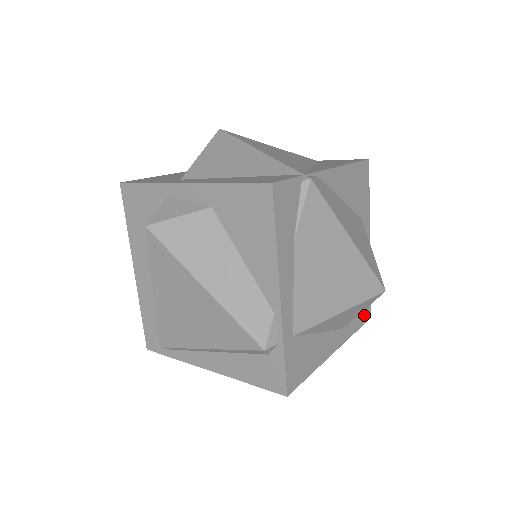
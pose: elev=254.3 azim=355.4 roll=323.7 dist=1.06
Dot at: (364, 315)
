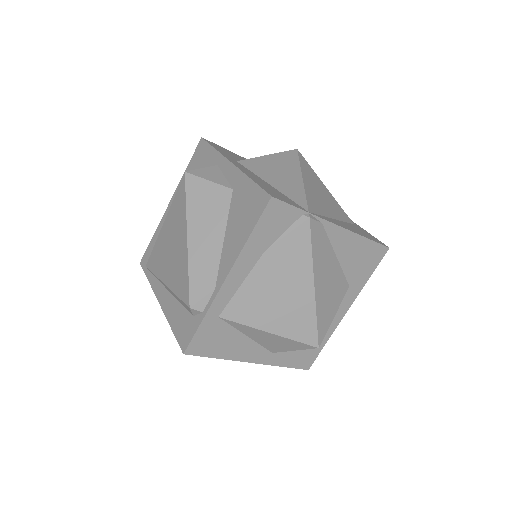
Dot at: (302, 362)
